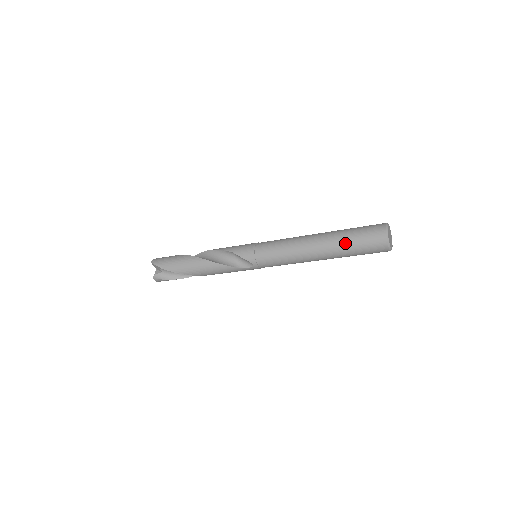
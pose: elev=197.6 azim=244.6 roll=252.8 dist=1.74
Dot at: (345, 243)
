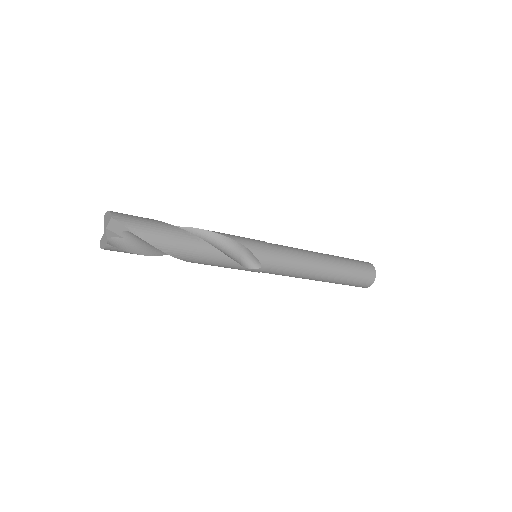
Dot at: (349, 272)
